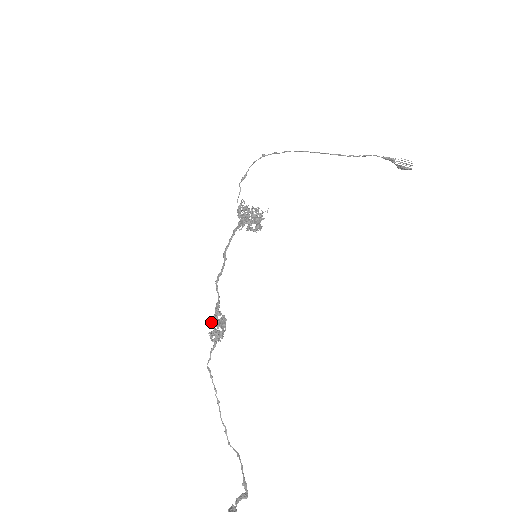
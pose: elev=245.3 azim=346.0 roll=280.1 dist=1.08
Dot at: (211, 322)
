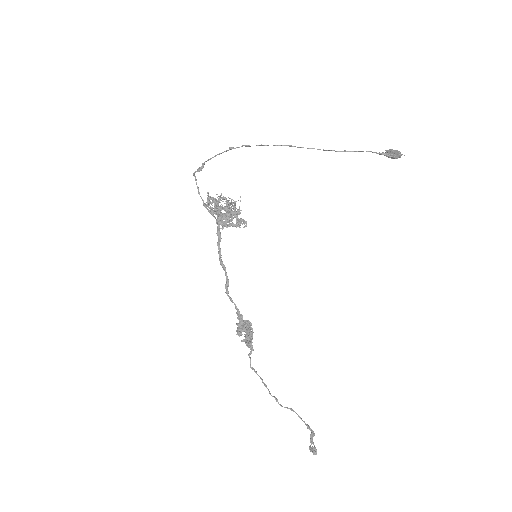
Dot at: (241, 333)
